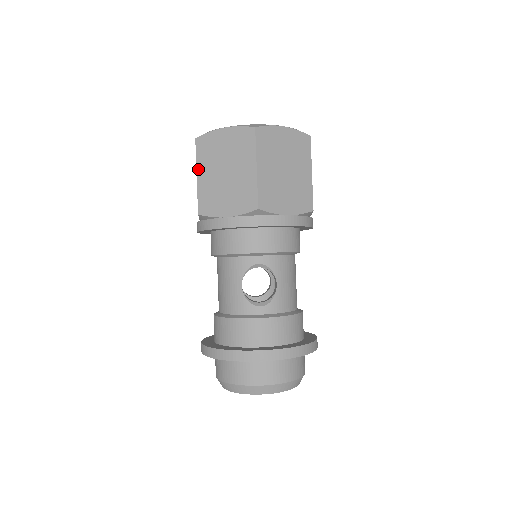
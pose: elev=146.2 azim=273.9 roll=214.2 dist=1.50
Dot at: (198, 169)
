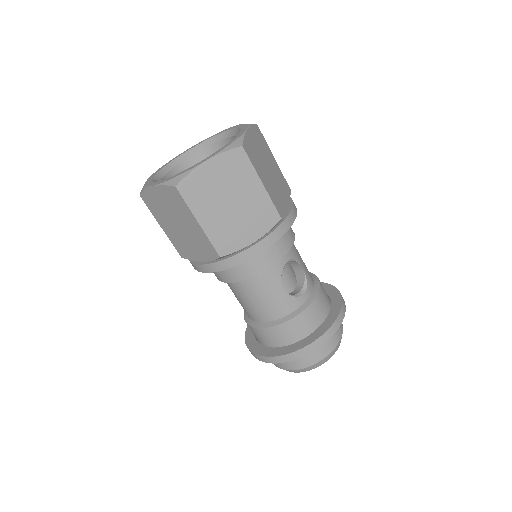
Dot at: (197, 216)
